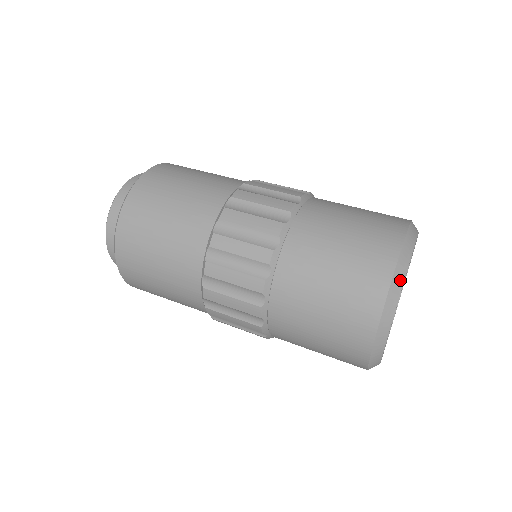
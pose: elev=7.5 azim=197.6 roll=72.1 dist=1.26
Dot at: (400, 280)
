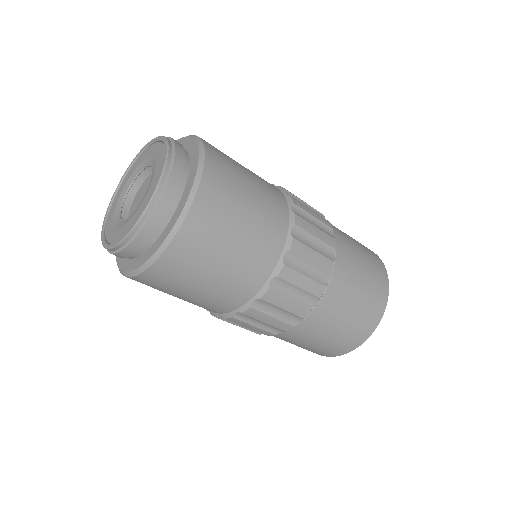
Dot at: occluded
